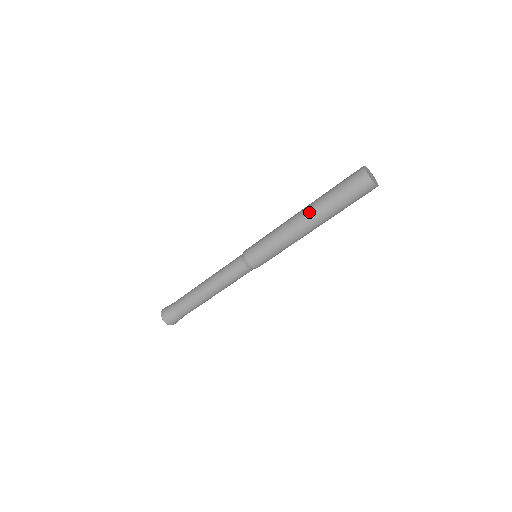
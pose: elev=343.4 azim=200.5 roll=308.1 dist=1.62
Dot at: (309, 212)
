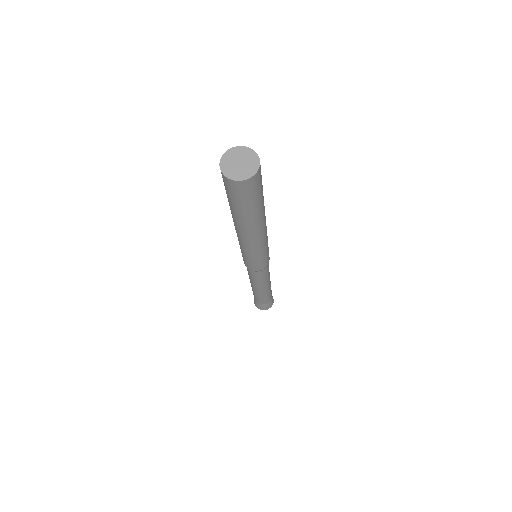
Dot at: (249, 230)
